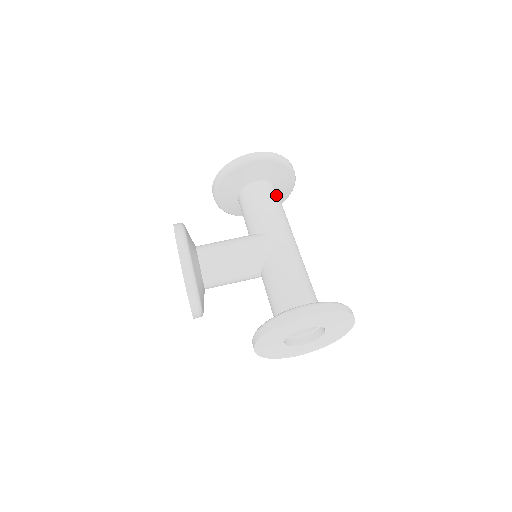
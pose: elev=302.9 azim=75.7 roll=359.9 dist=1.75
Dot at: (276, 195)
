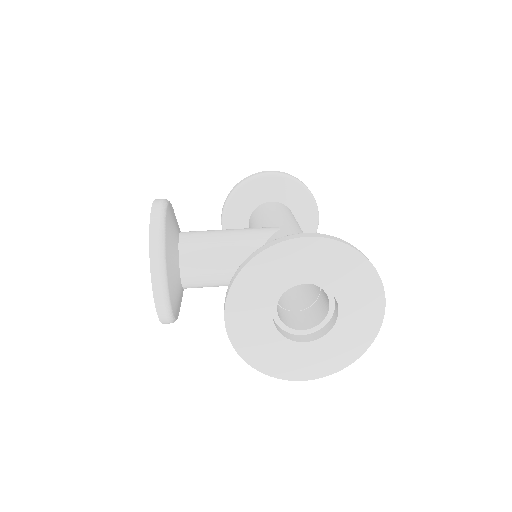
Dot at: occluded
